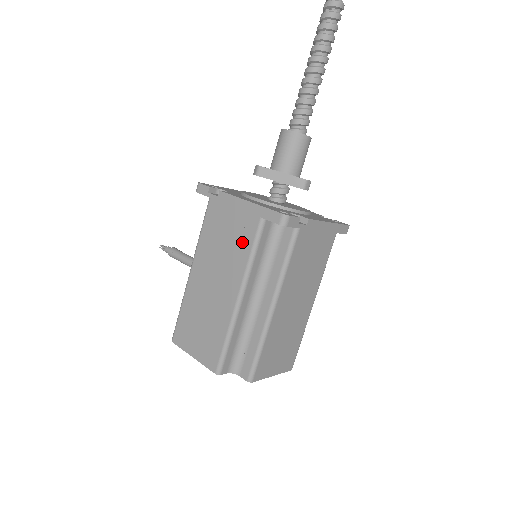
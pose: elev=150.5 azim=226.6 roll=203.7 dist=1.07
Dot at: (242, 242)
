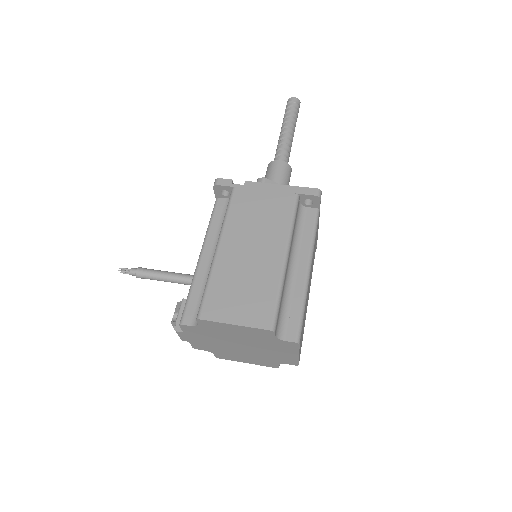
Dot at: (280, 213)
